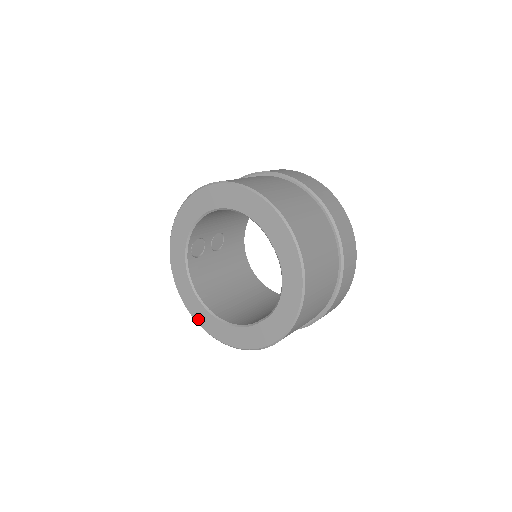
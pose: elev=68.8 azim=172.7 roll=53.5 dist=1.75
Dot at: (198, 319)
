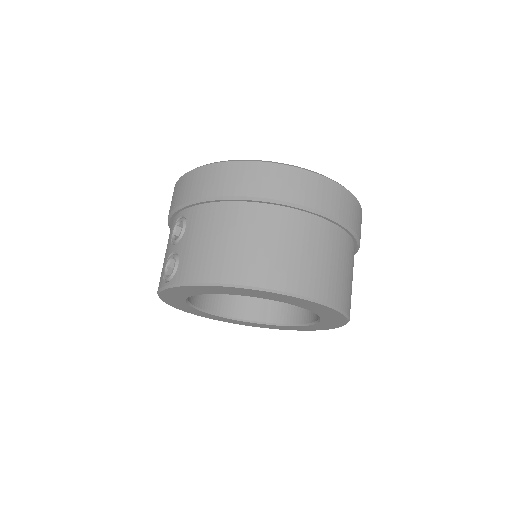
Dot at: (184, 310)
